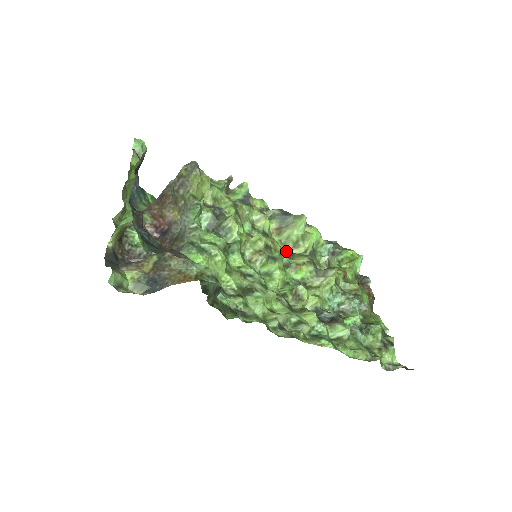
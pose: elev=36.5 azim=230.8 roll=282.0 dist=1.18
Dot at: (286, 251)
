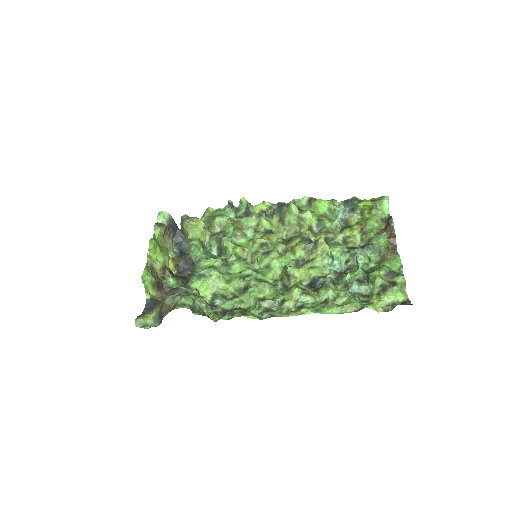
Dot at: (292, 235)
